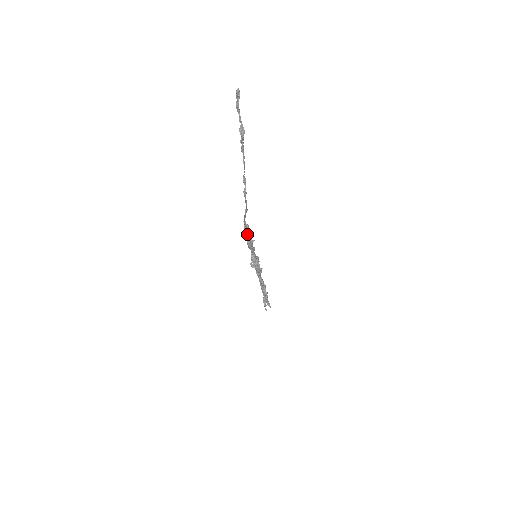
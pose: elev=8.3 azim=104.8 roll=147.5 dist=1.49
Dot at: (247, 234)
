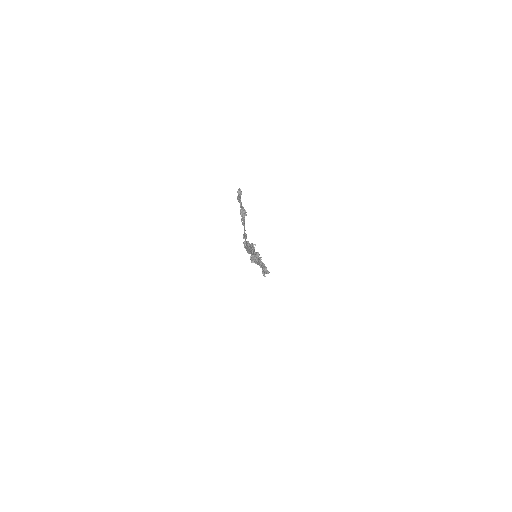
Dot at: (247, 249)
